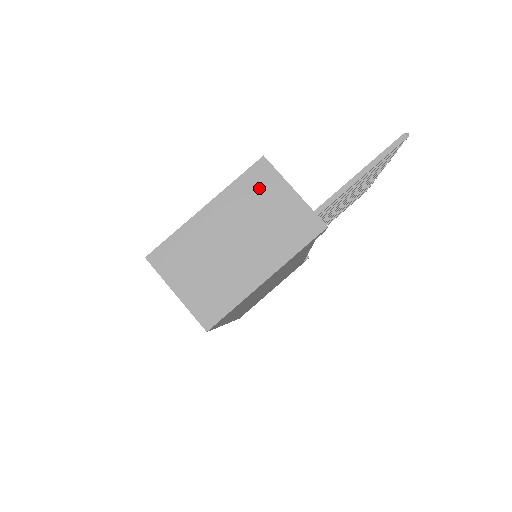
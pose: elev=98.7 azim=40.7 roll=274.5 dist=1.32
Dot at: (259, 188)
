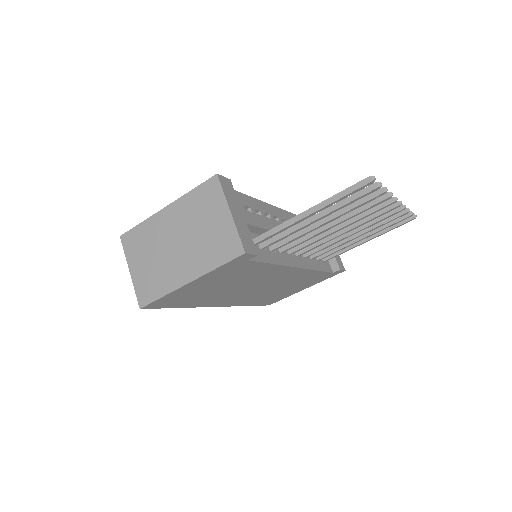
Dot at: (205, 202)
